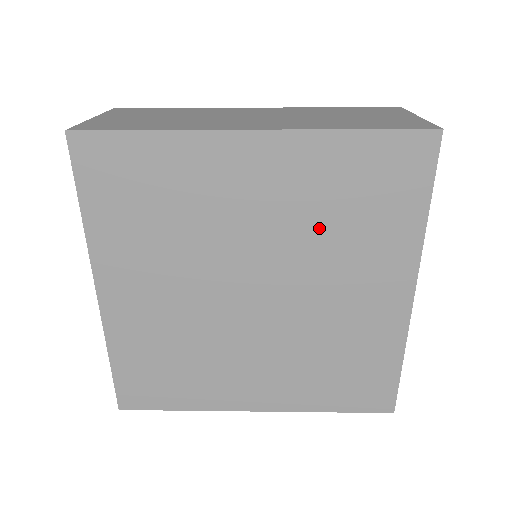
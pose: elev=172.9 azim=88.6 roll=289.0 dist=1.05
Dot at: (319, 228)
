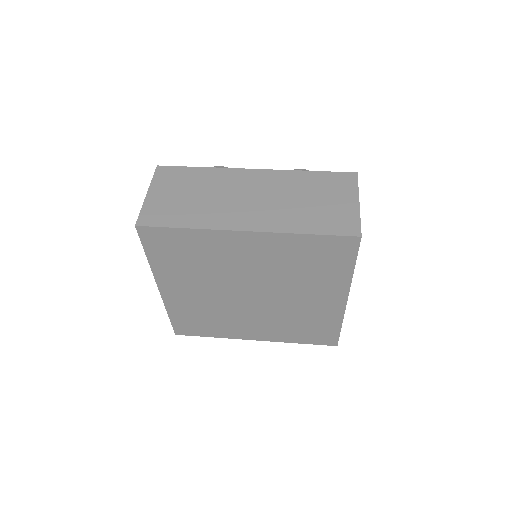
Dot at: (288, 272)
